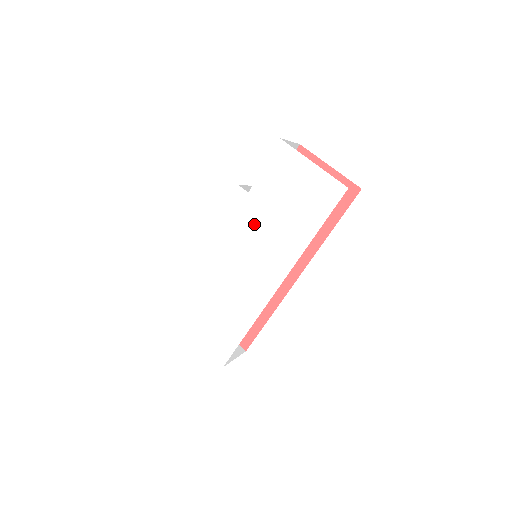
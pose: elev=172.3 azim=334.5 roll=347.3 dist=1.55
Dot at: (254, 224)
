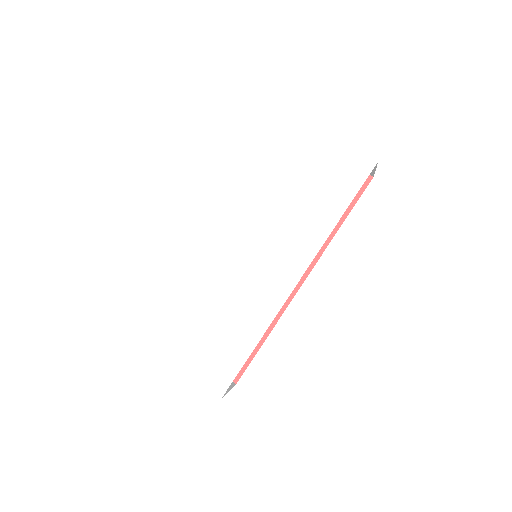
Dot at: (262, 210)
